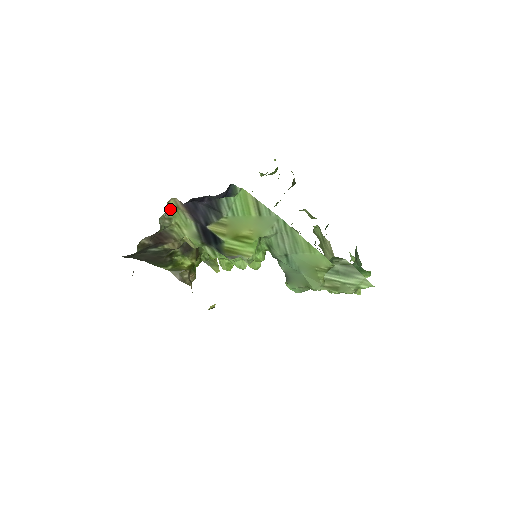
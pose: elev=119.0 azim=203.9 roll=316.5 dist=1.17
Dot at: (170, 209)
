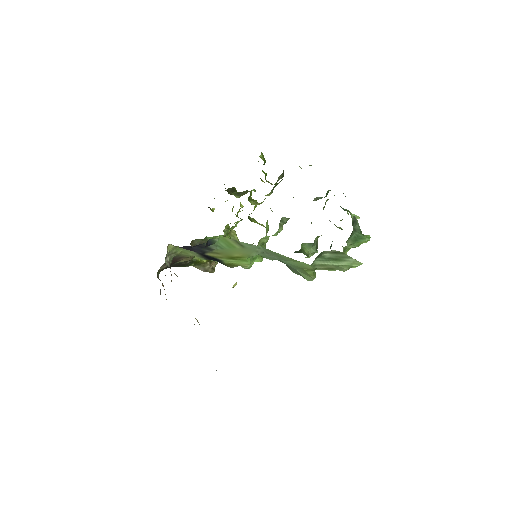
Dot at: (171, 249)
